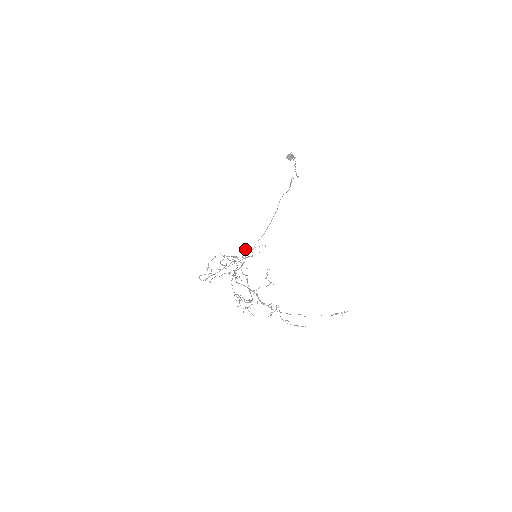
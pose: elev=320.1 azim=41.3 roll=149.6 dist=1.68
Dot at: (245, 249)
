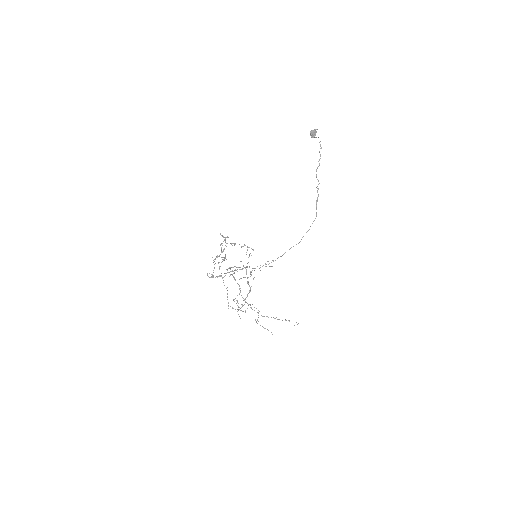
Dot at: occluded
